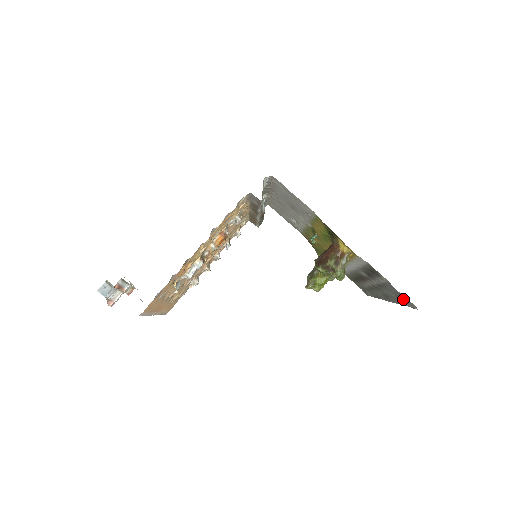
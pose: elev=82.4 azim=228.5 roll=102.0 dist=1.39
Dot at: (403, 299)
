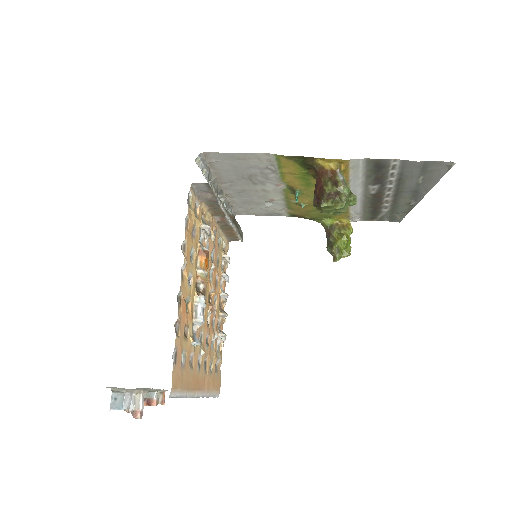
Dot at: (432, 169)
